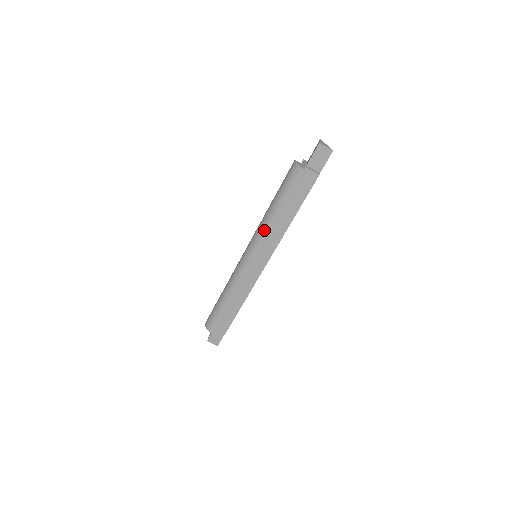
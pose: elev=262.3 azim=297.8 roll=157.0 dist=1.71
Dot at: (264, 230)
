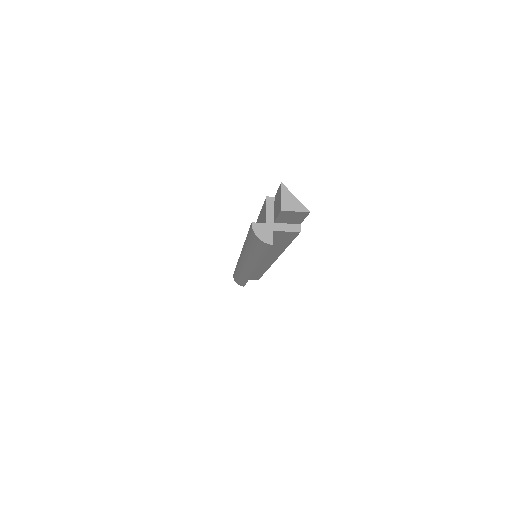
Dot at: (251, 263)
